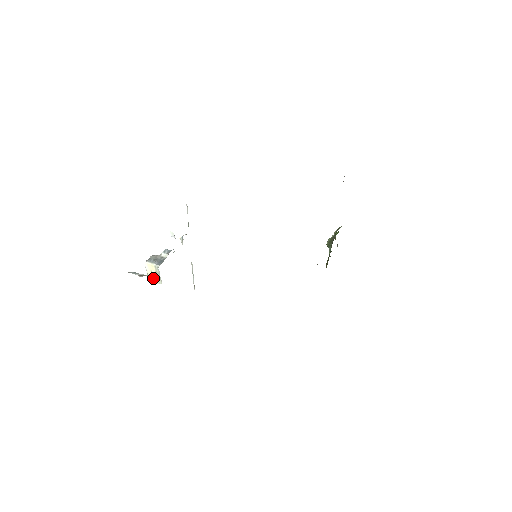
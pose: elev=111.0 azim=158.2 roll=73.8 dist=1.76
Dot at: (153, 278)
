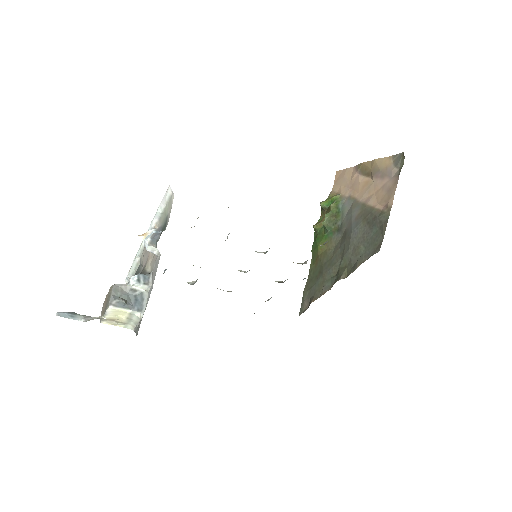
Dot at: (115, 322)
